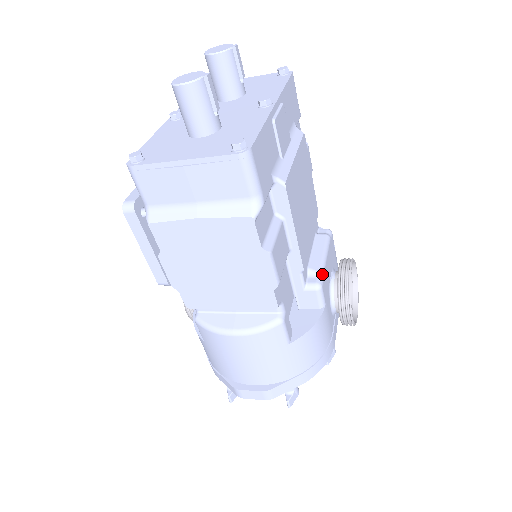
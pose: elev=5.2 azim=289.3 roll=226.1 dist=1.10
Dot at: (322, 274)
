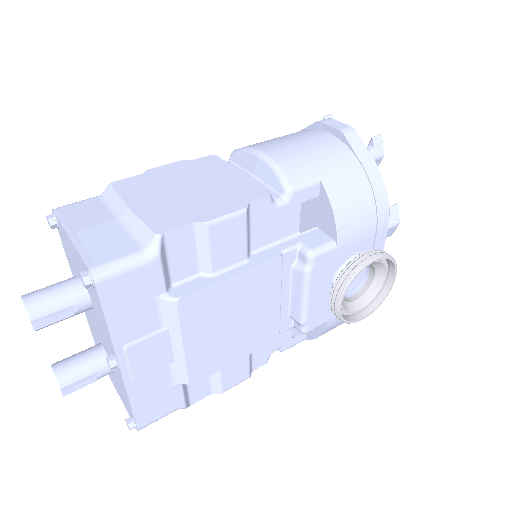
Dot at: (304, 324)
